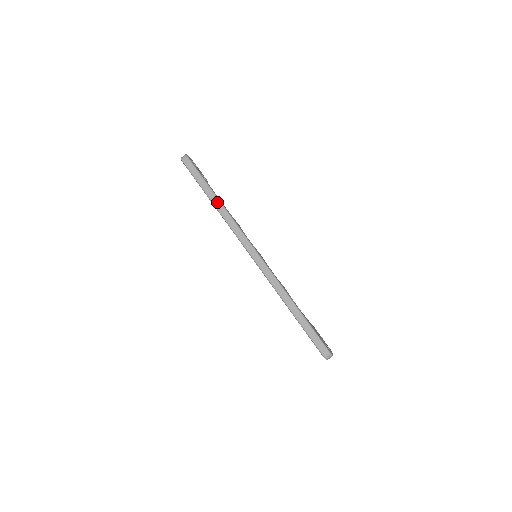
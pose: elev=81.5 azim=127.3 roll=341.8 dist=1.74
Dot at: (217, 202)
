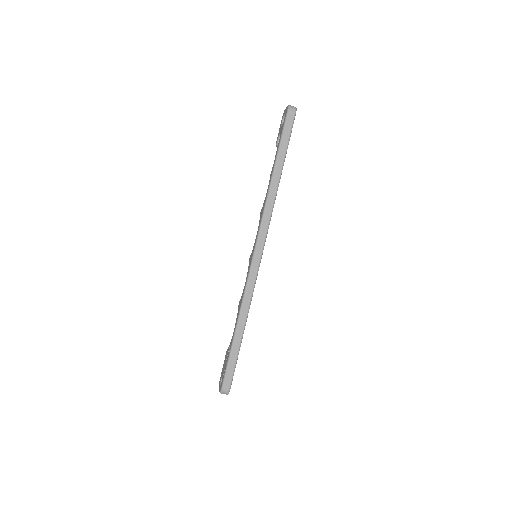
Dot at: (277, 179)
